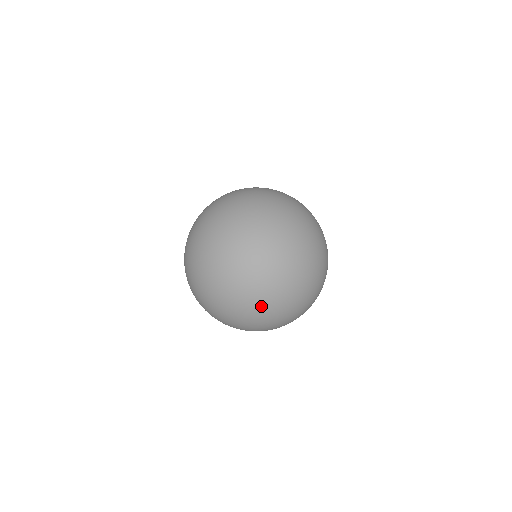
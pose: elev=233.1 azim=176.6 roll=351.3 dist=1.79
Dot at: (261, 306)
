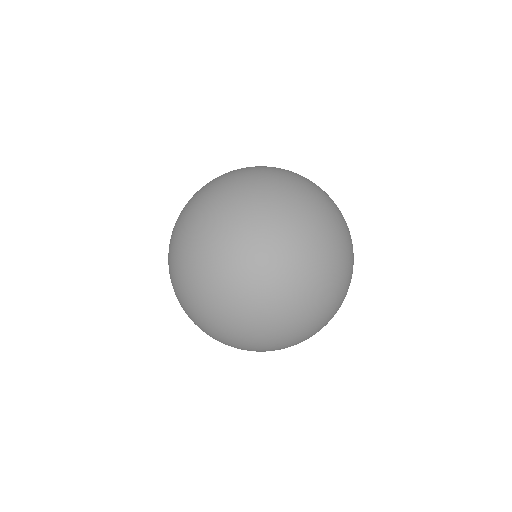
Dot at: (265, 248)
